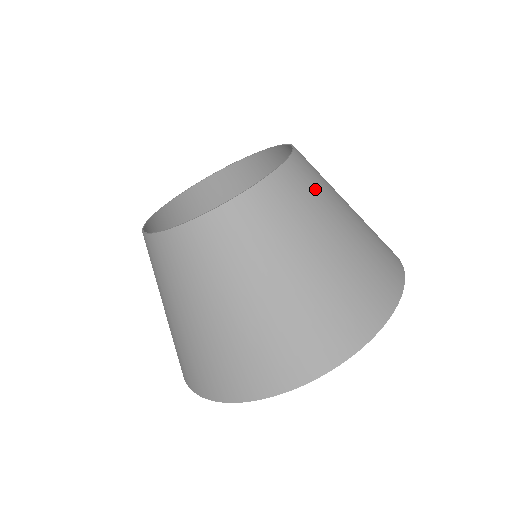
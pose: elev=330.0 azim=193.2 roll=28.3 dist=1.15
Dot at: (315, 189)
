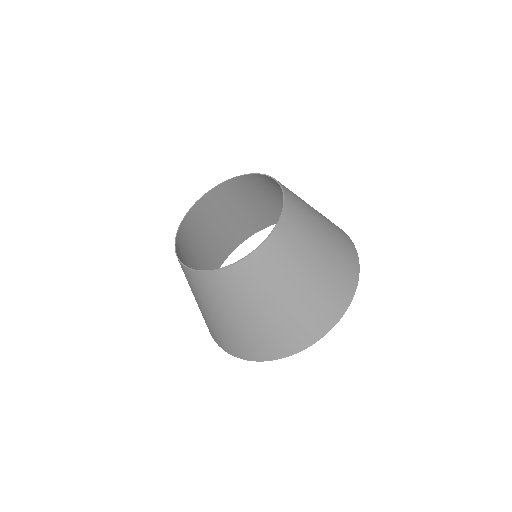
Dot at: occluded
